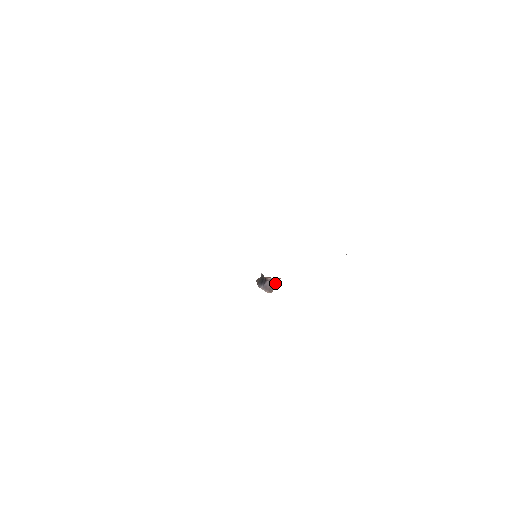
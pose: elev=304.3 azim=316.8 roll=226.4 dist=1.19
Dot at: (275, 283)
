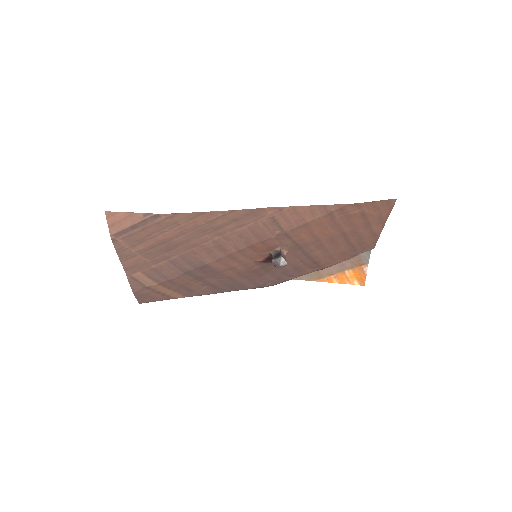
Dot at: (285, 258)
